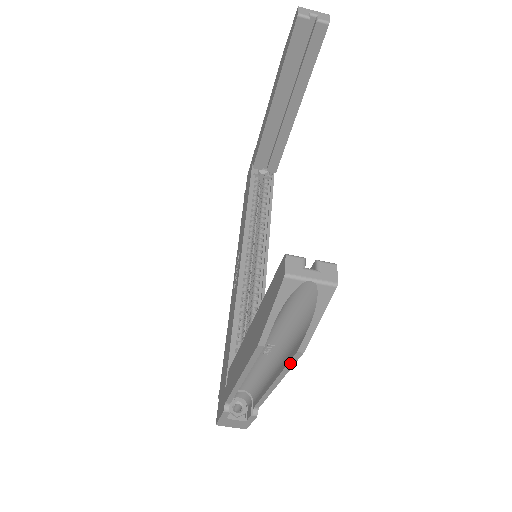
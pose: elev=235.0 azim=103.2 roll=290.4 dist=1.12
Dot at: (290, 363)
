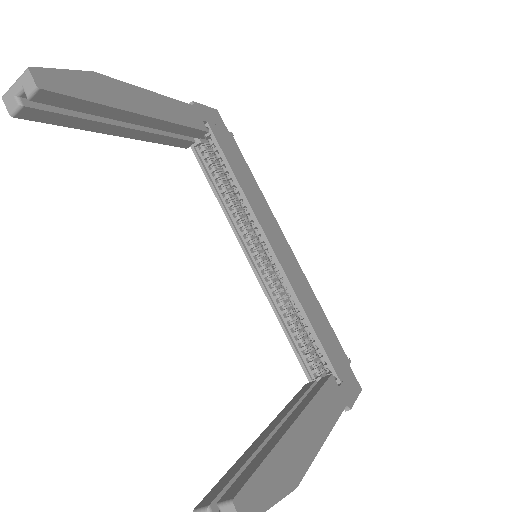
Dot at: (303, 472)
